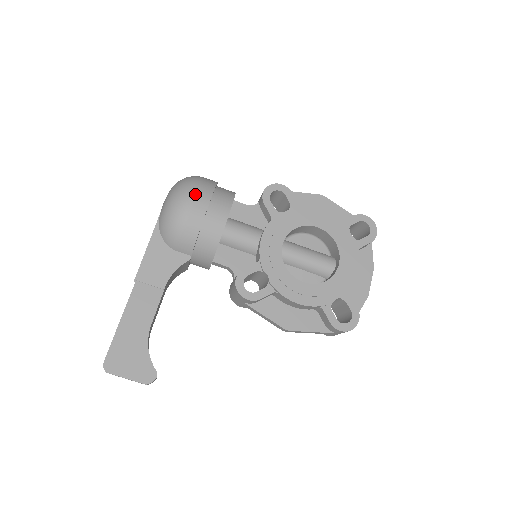
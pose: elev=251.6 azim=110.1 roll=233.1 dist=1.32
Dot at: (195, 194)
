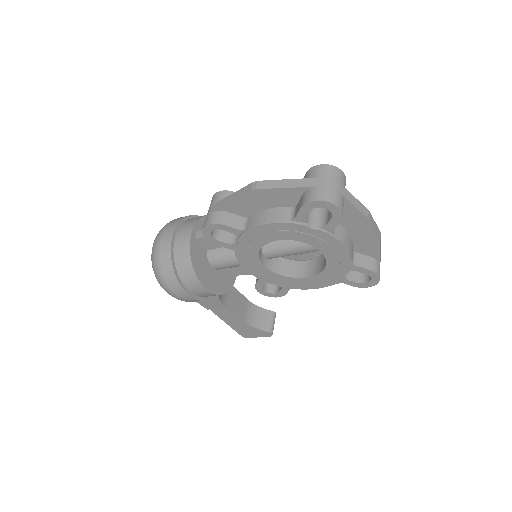
Dot at: (172, 291)
